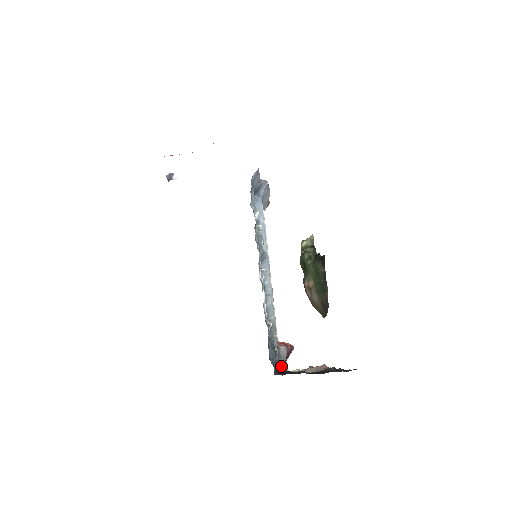
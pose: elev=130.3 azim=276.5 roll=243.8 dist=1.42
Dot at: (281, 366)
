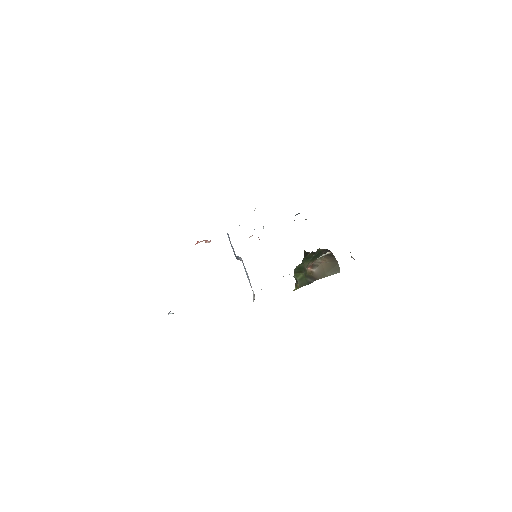
Dot at: occluded
